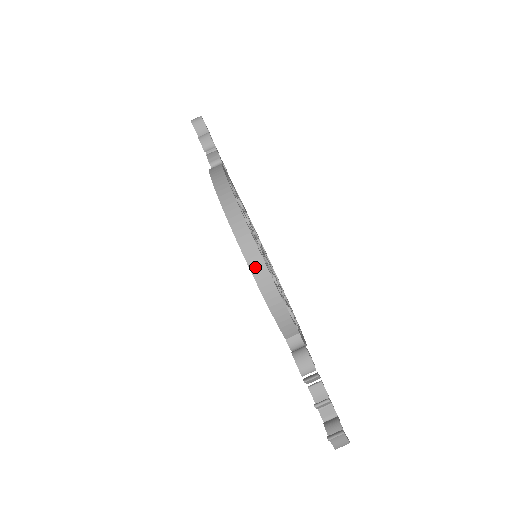
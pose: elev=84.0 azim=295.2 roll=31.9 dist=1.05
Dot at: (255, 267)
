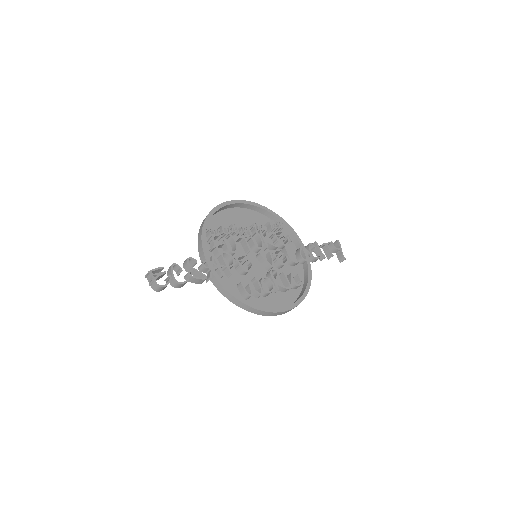
Dot at: occluded
